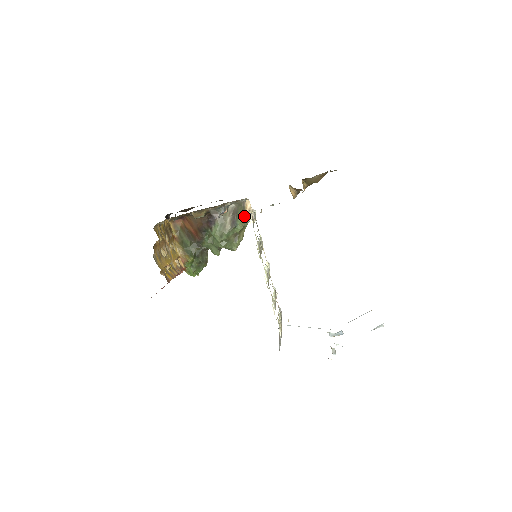
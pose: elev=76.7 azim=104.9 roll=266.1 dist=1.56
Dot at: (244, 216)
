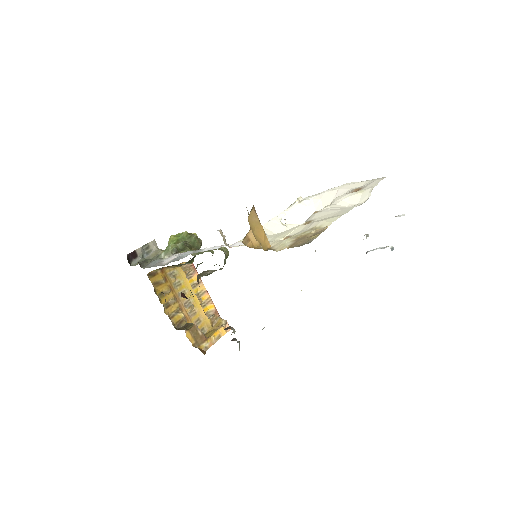
Dot at: (222, 268)
